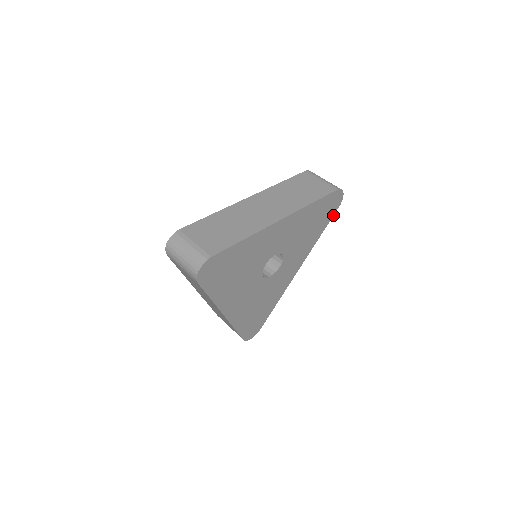
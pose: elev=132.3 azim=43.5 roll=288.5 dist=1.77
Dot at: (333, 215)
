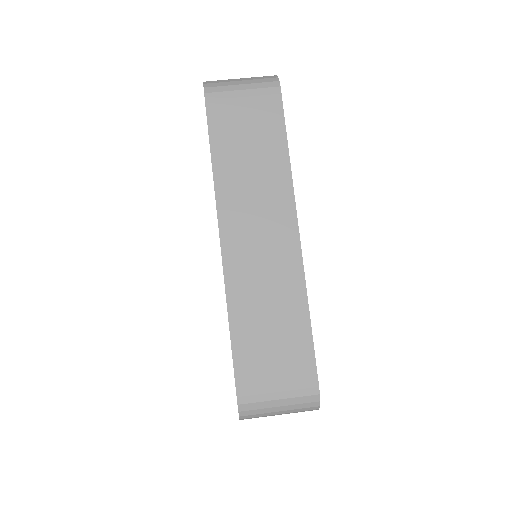
Dot at: occluded
